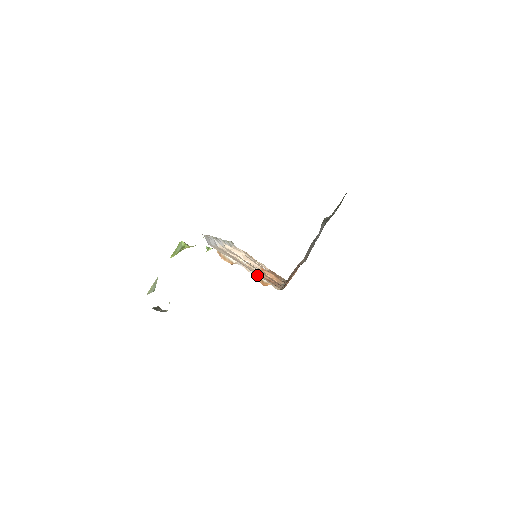
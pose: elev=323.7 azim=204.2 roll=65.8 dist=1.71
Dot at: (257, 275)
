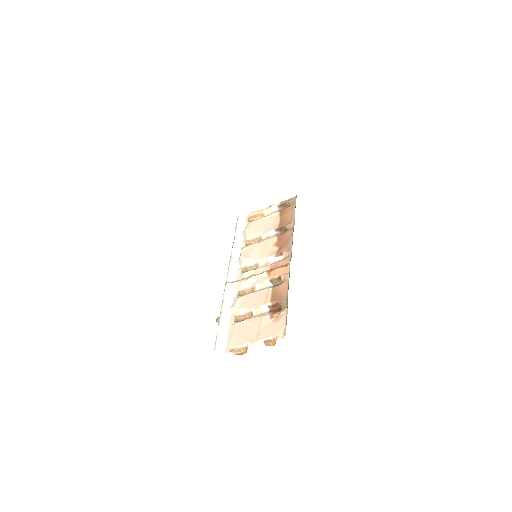
Dot at: (264, 339)
